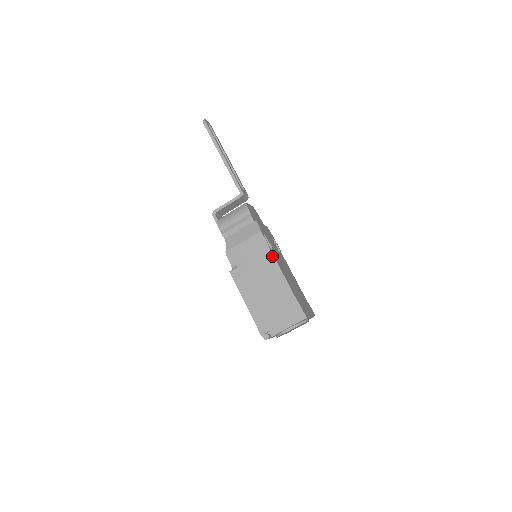
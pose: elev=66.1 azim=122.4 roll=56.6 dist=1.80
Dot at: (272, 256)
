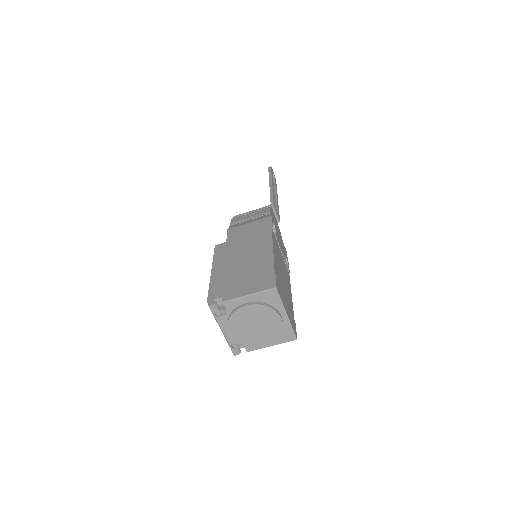
Dot at: (270, 233)
